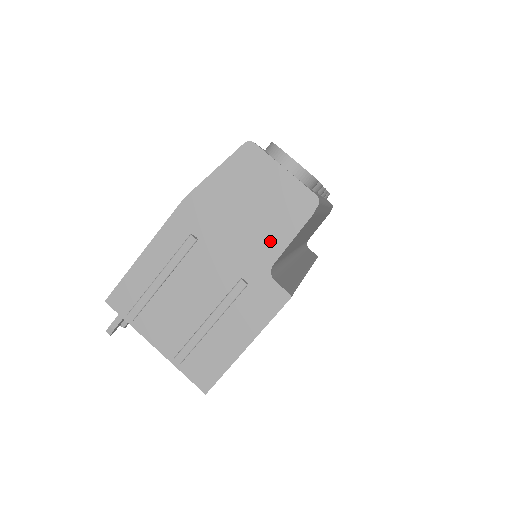
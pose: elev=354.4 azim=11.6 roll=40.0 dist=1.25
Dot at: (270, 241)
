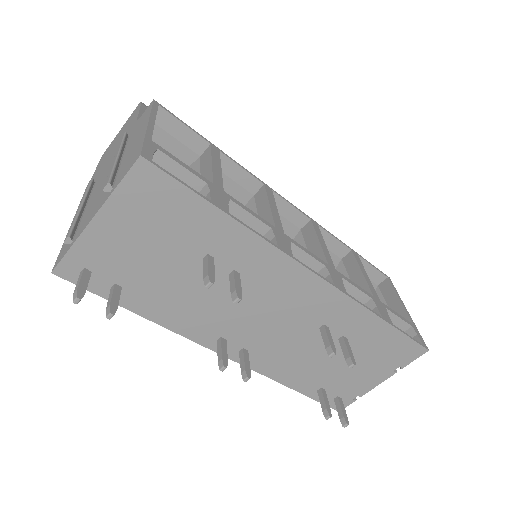
Dot at: (130, 127)
